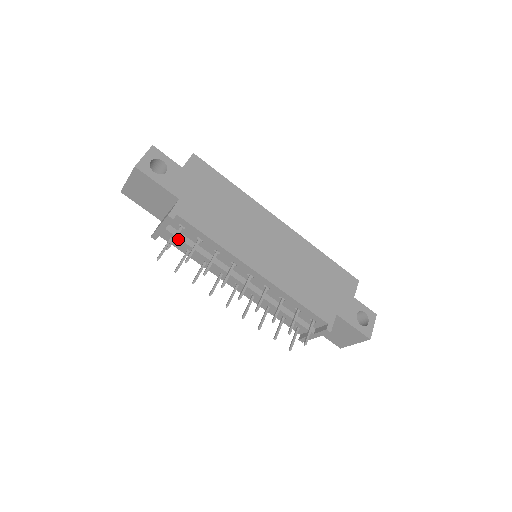
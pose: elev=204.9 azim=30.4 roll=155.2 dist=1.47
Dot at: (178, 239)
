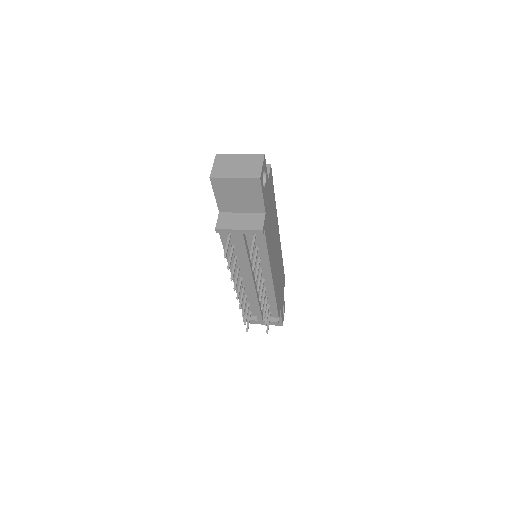
Dot at: (243, 243)
